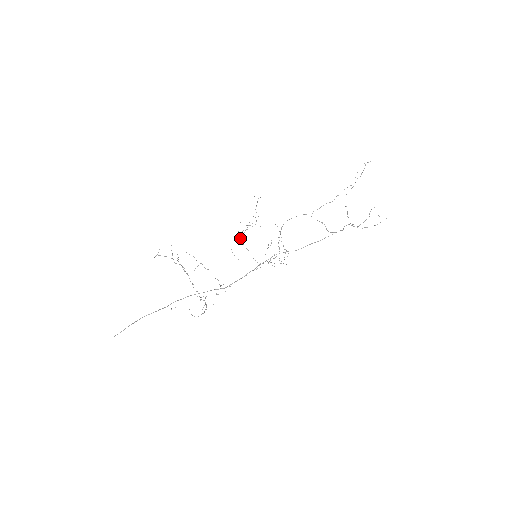
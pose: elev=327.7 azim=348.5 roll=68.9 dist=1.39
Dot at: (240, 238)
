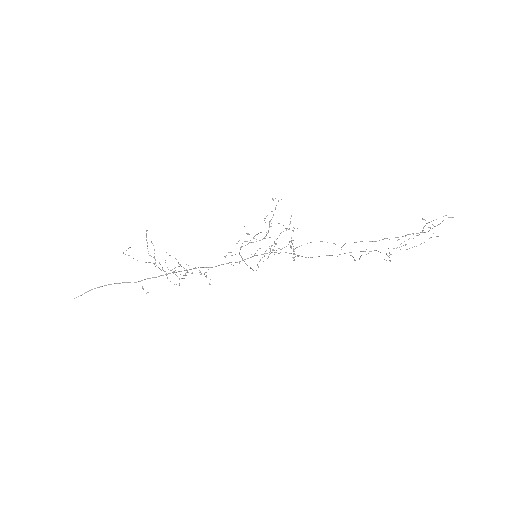
Dot at: (240, 249)
